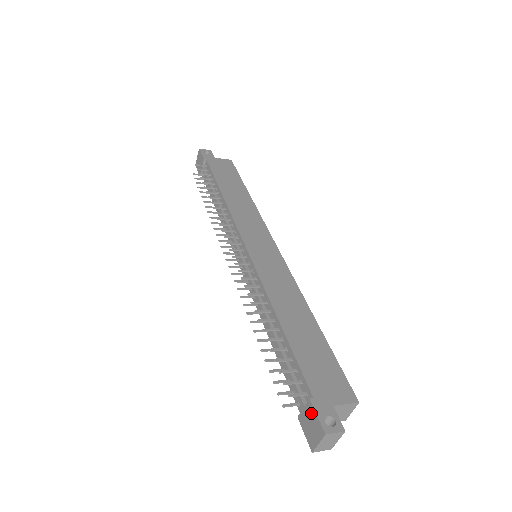
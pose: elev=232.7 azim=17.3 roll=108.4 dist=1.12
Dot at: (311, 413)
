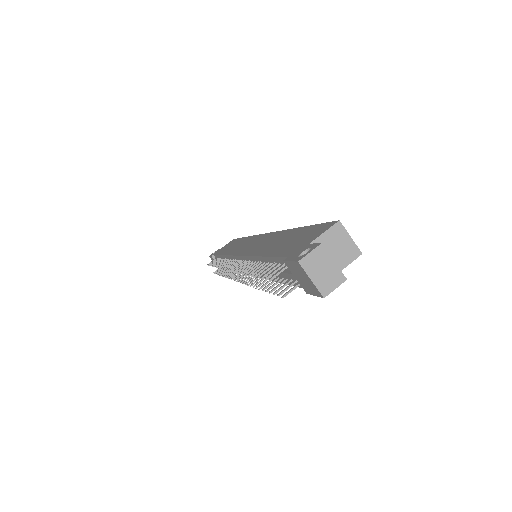
Dot at: (292, 269)
